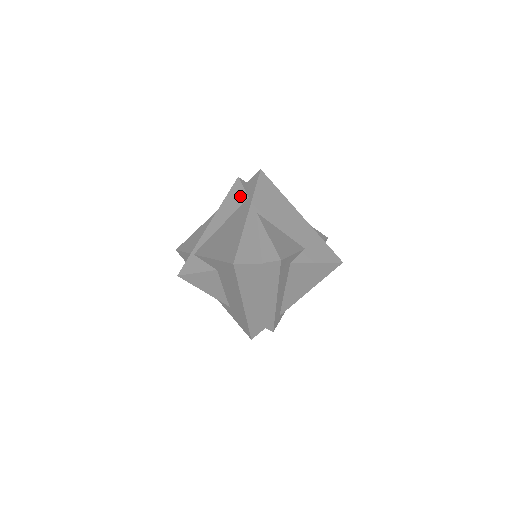
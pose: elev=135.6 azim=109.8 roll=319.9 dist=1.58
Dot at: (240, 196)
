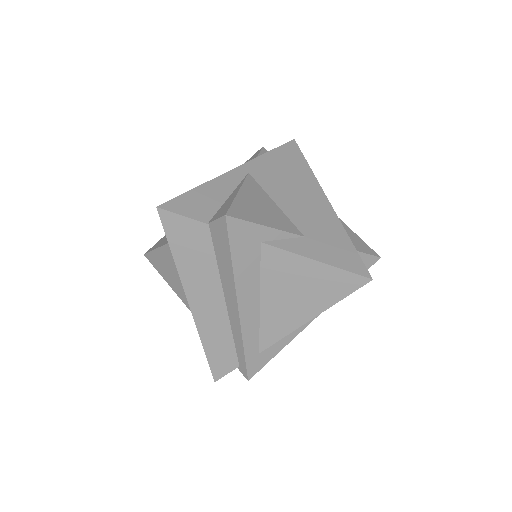
Dot at: occluded
